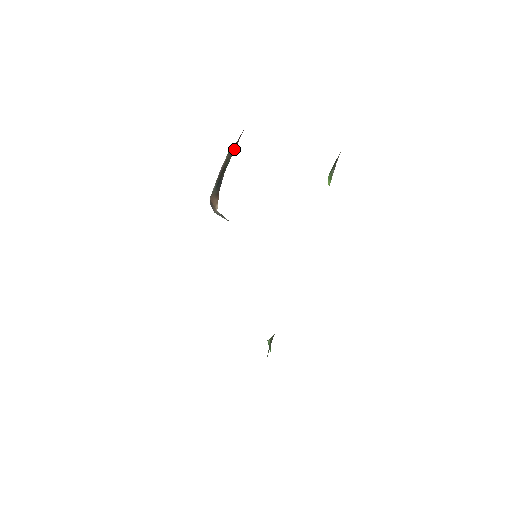
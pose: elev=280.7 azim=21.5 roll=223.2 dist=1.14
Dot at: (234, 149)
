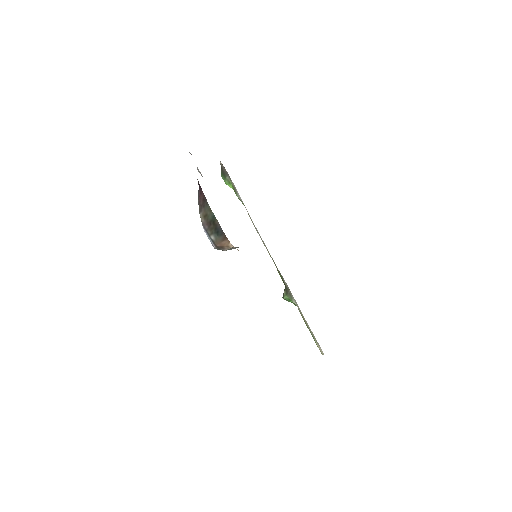
Dot at: (208, 206)
